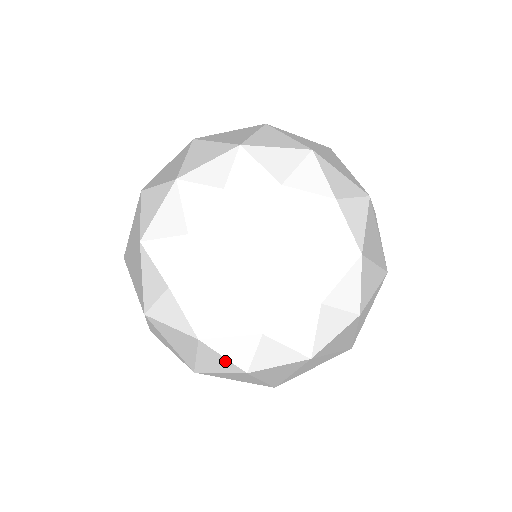
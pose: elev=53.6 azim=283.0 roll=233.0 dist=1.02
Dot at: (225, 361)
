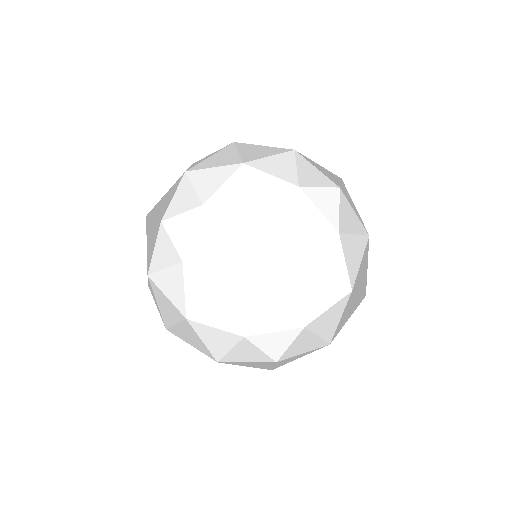
Dot at: (259, 353)
